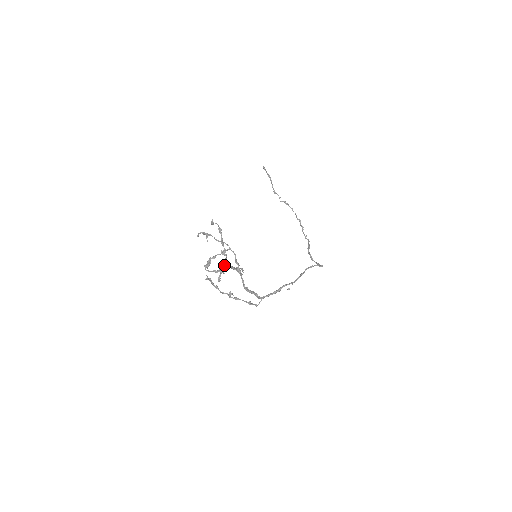
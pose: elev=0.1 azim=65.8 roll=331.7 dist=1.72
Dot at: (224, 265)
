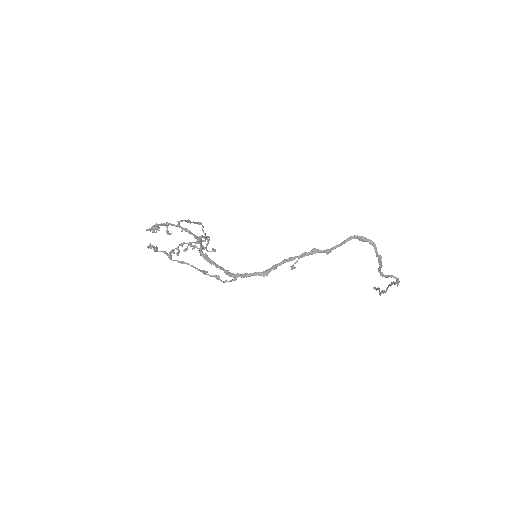
Dot at: (172, 224)
